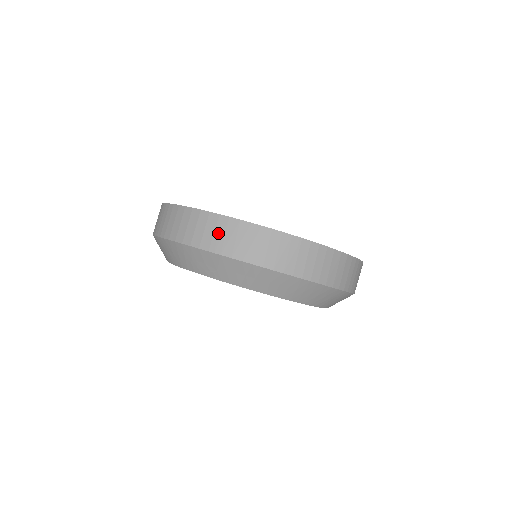
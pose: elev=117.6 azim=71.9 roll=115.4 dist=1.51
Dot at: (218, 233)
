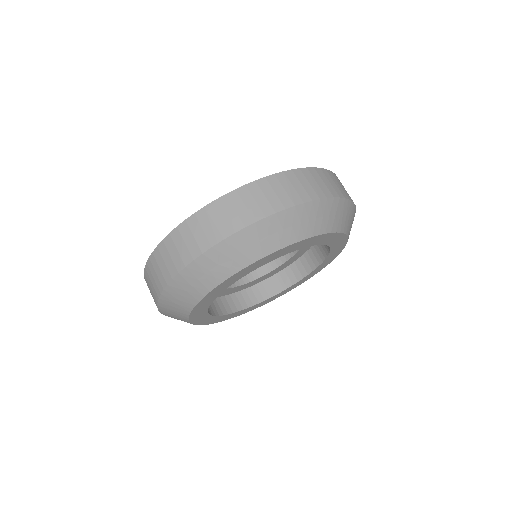
Dot at: (206, 227)
